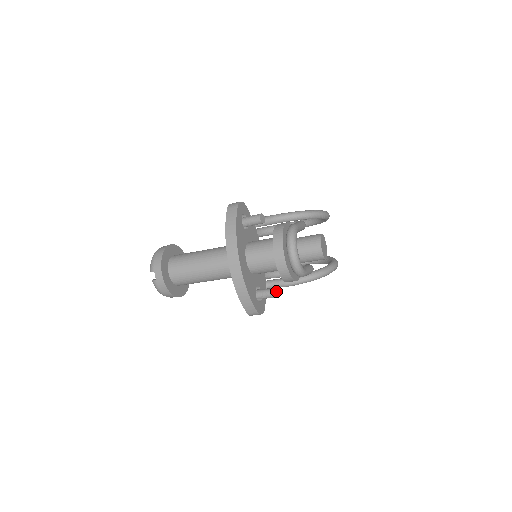
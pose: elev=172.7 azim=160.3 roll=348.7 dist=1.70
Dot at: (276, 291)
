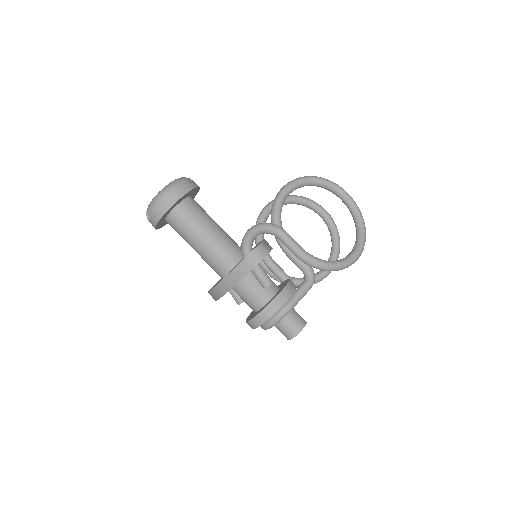
Dot at: occluded
